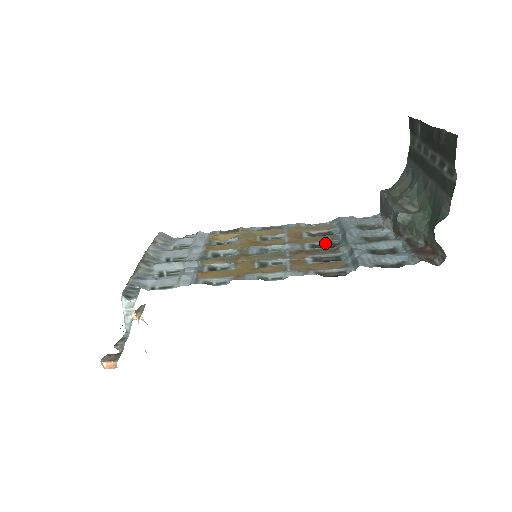
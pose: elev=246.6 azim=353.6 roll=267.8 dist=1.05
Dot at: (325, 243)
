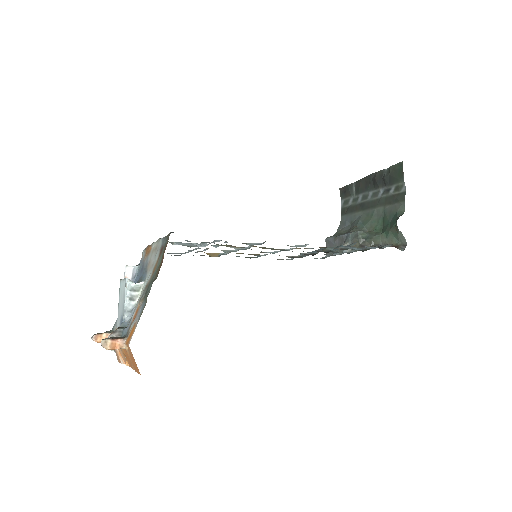
Dot at: (307, 253)
